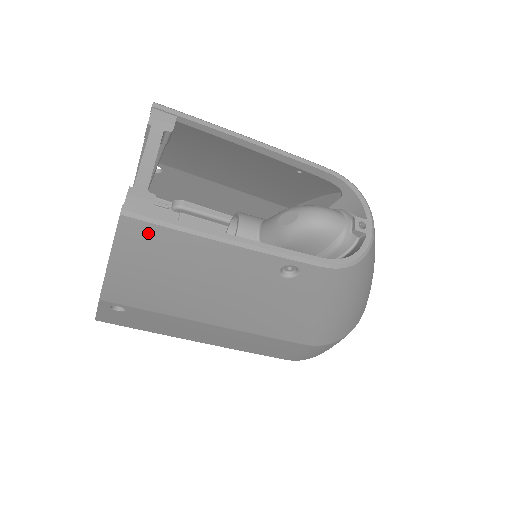
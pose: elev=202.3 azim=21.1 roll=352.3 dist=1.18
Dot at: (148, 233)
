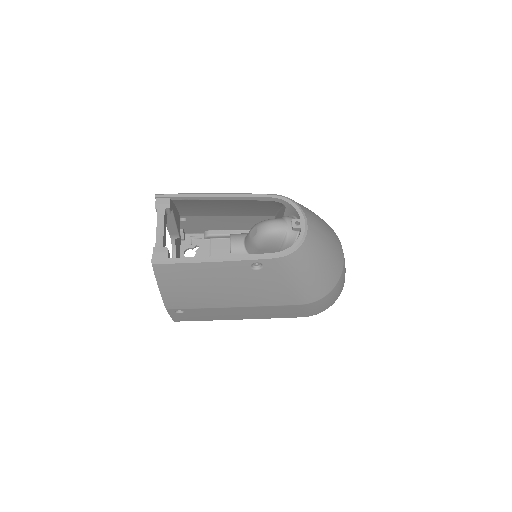
Dot at: (170, 269)
